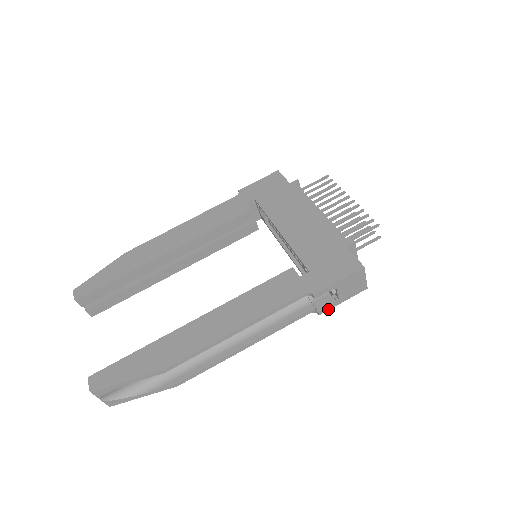
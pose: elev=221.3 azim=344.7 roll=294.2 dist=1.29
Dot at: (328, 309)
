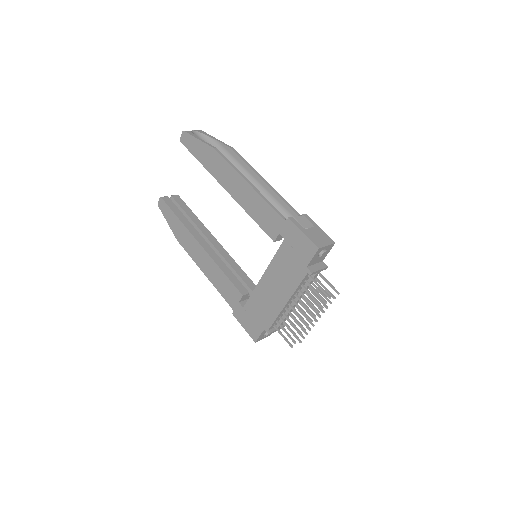
Dot at: occluded
